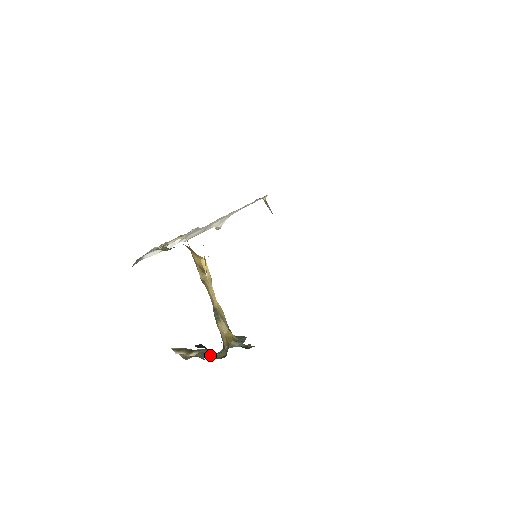
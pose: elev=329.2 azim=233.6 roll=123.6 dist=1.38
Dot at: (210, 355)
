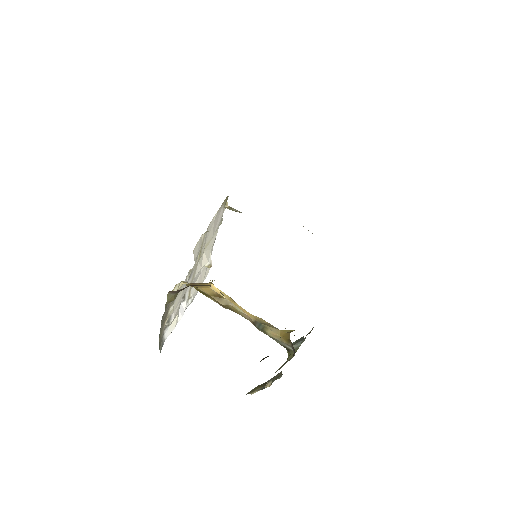
Dot at: (281, 366)
